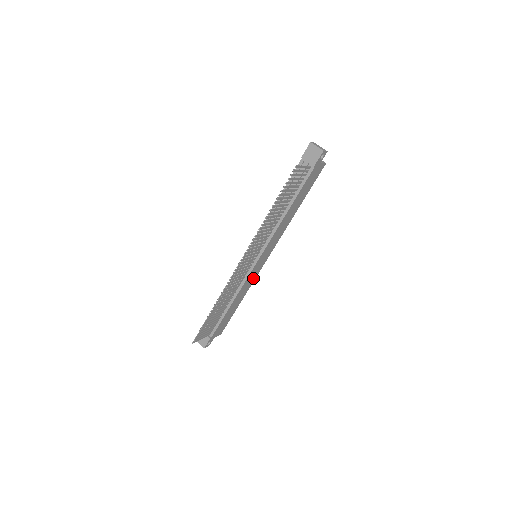
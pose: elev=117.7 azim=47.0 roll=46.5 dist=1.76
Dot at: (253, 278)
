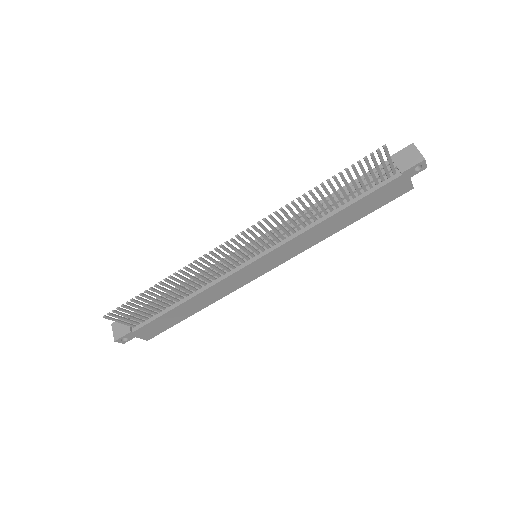
Dot at: (234, 286)
